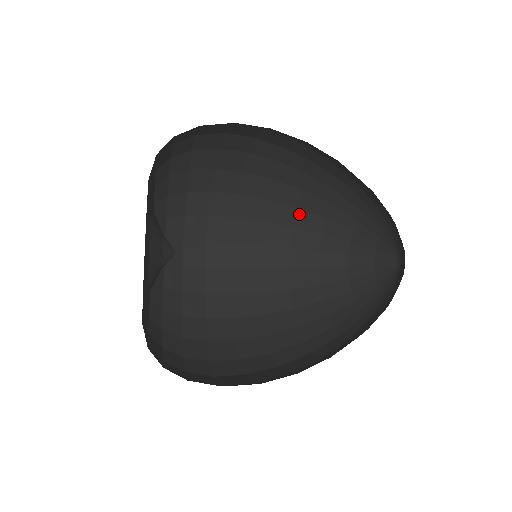
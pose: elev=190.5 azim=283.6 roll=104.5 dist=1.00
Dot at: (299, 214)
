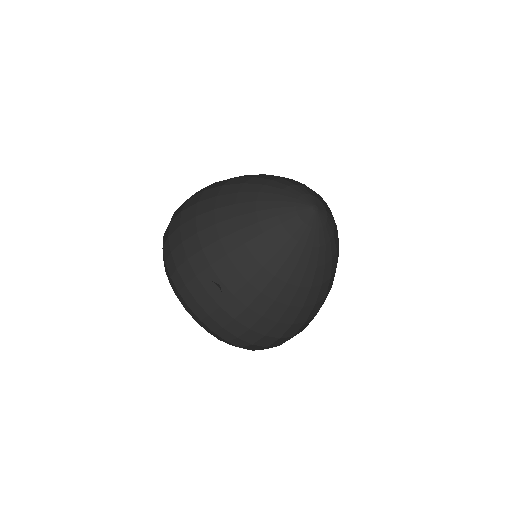
Dot at: (253, 179)
